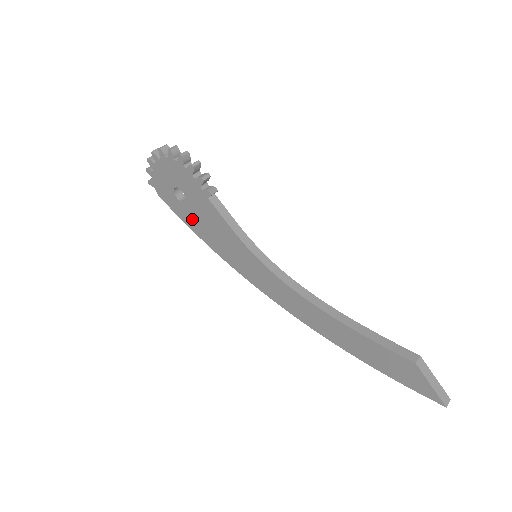
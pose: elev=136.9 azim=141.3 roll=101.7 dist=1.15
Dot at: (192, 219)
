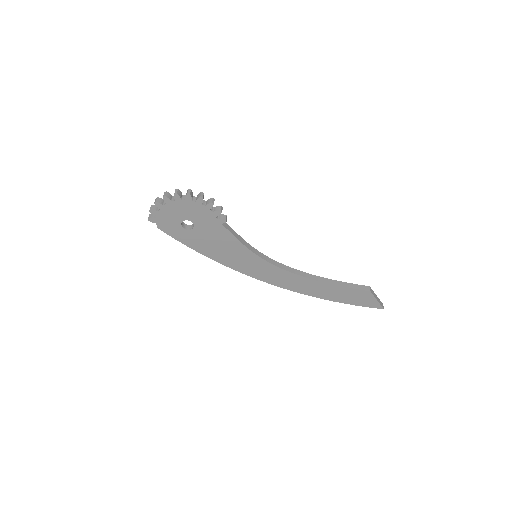
Dot at: (196, 241)
